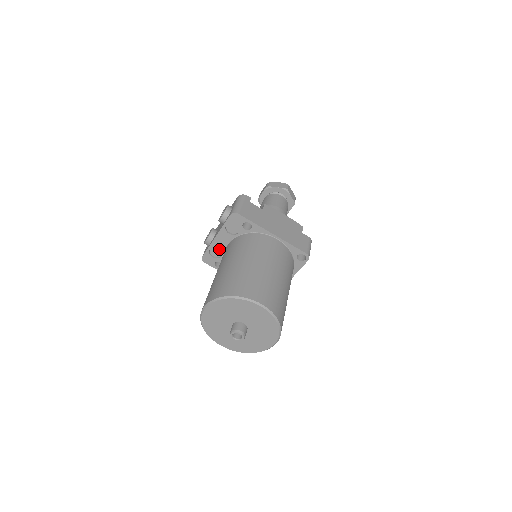
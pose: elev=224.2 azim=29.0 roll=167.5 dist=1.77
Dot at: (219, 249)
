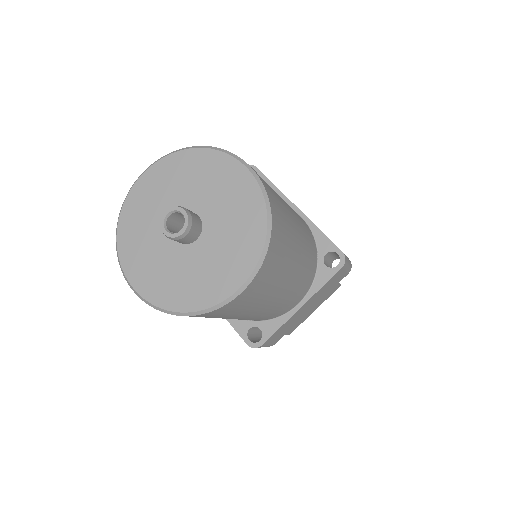
Dot at: occluded
